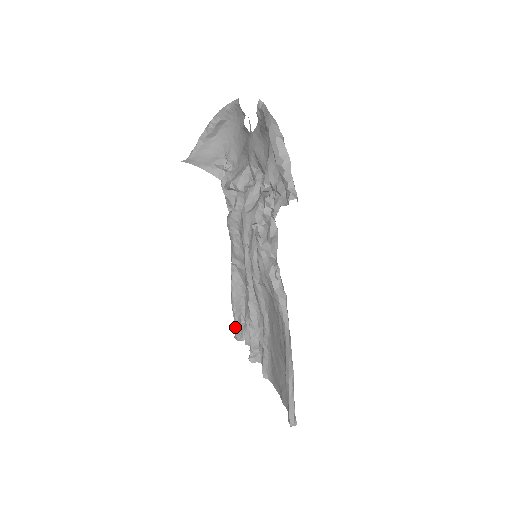
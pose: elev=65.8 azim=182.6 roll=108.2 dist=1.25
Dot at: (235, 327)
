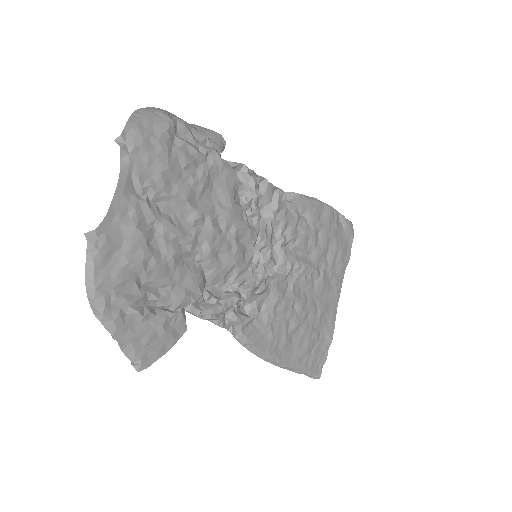
Dot at: occluded
